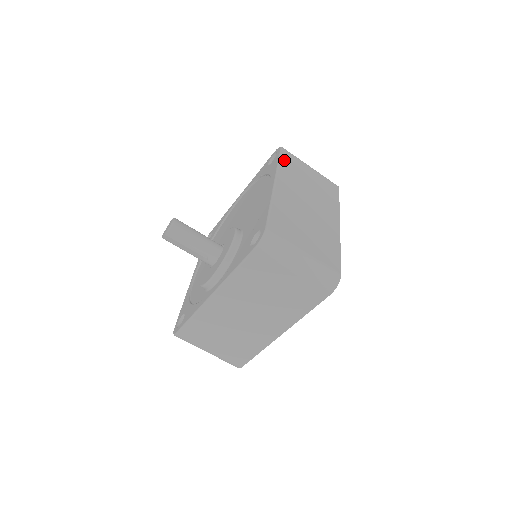
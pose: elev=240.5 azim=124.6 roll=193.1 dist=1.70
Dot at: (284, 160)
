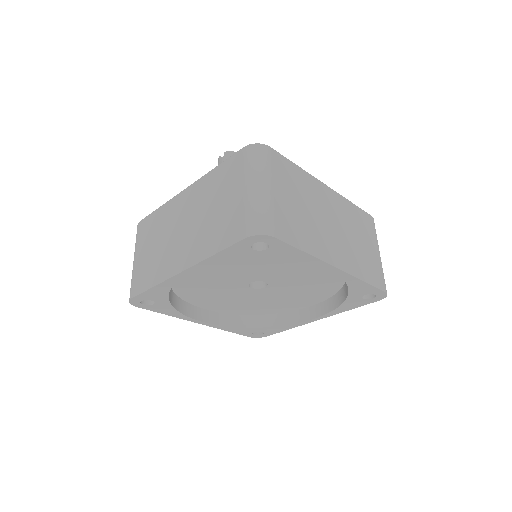
Dot at: (361, 212)
